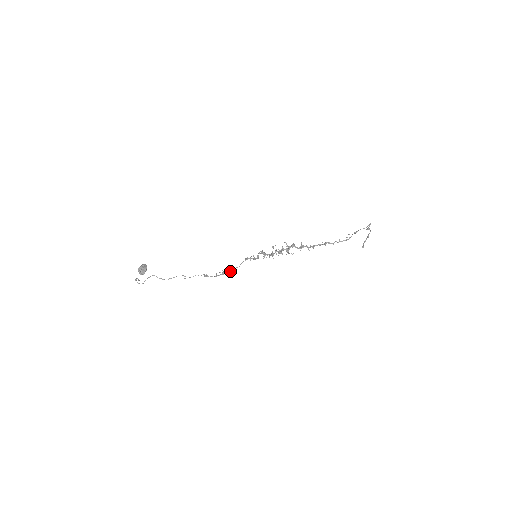
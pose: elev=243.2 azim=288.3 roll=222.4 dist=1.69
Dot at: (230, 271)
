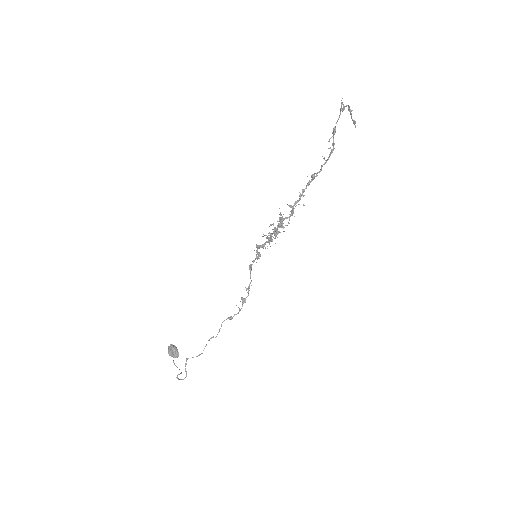
Dot at: (247, 292)
